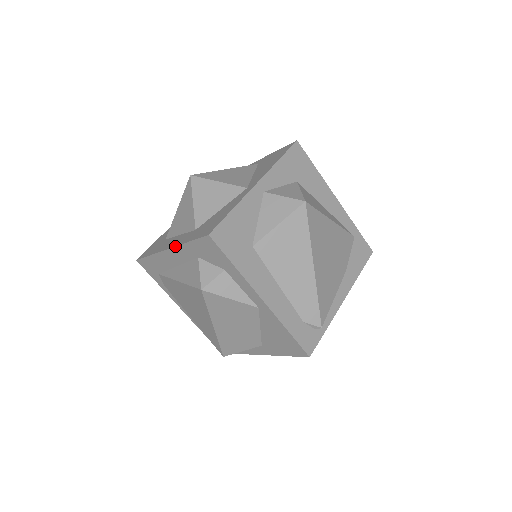
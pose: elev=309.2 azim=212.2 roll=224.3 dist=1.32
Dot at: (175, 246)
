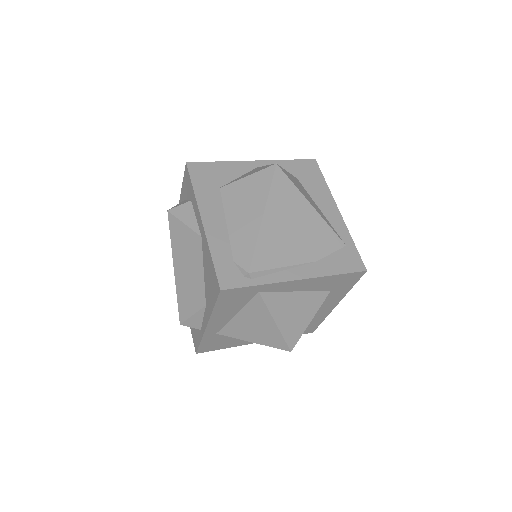
Dot at: (180, 199)
